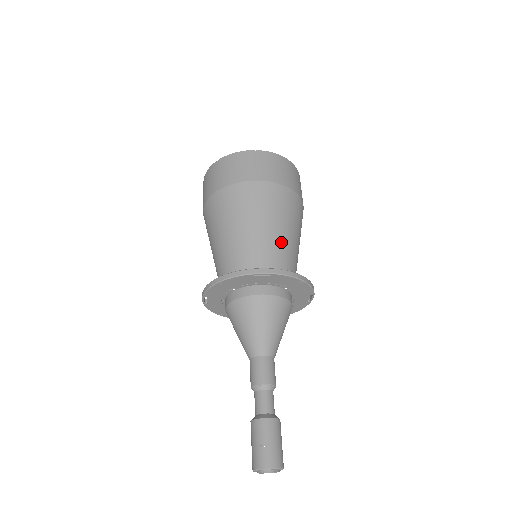
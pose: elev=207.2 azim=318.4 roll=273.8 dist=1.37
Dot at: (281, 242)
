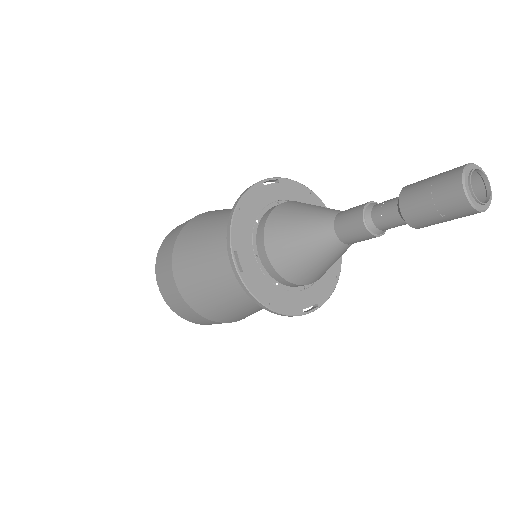
Dot at: occluded
